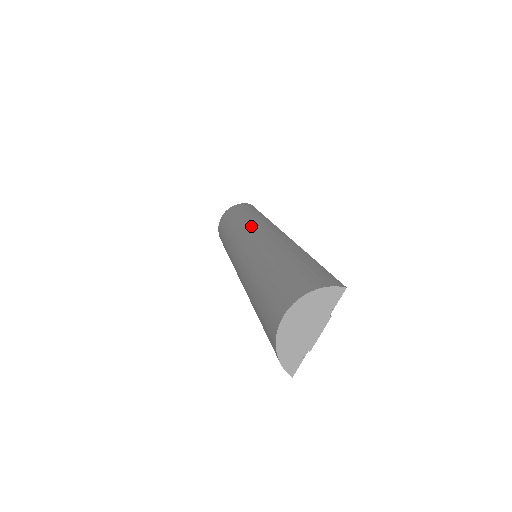
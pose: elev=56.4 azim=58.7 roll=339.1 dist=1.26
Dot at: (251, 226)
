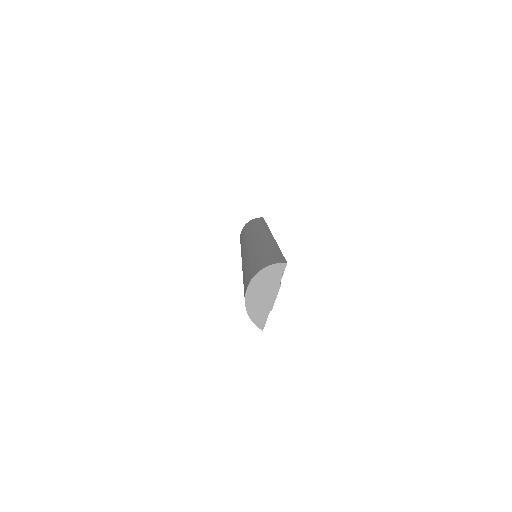
Dot at: (252, 234)
